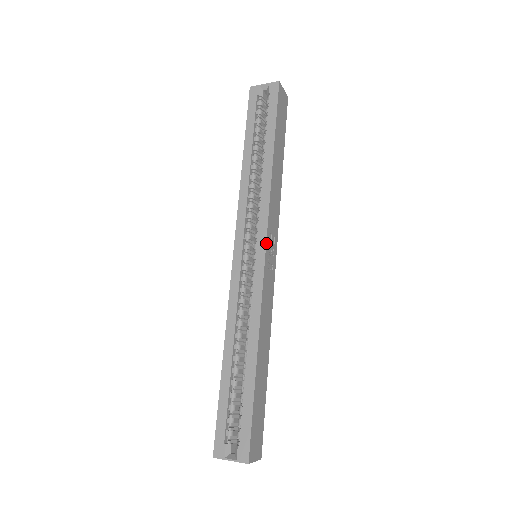
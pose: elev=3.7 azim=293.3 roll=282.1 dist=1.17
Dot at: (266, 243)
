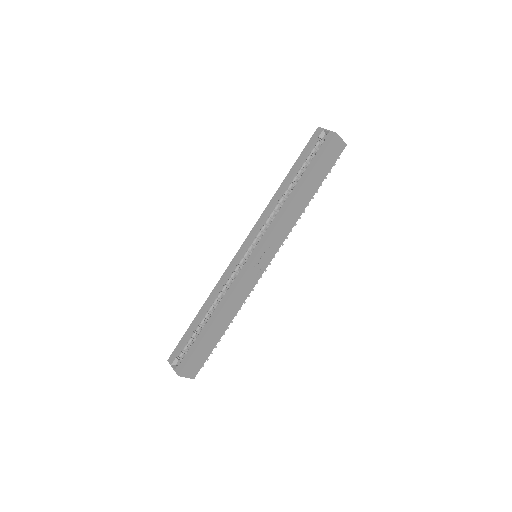
Dot at: (259, 252)
